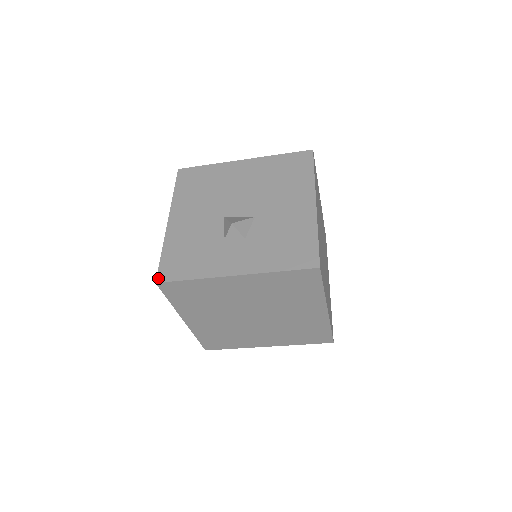
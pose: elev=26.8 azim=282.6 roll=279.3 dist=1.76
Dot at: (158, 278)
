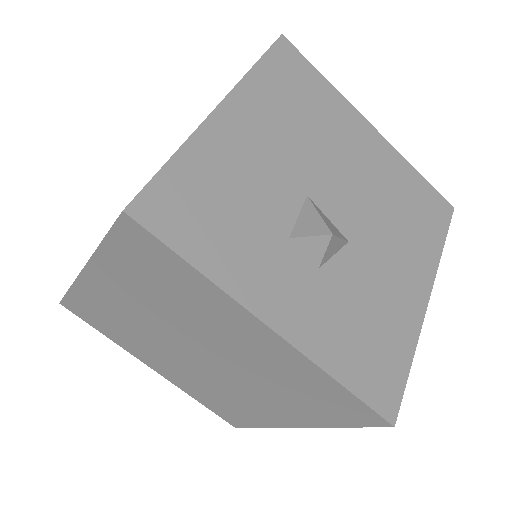
Dot at: (135, 205)
